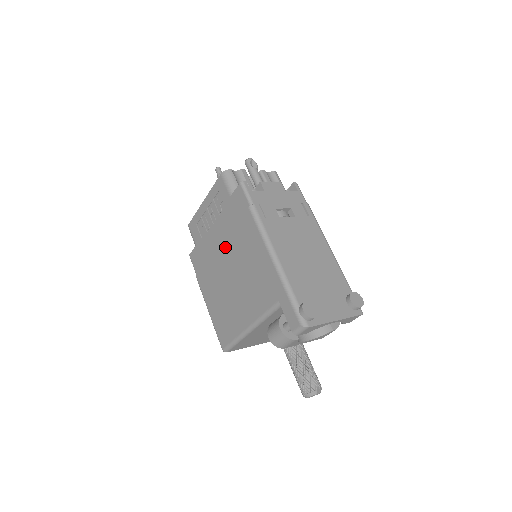
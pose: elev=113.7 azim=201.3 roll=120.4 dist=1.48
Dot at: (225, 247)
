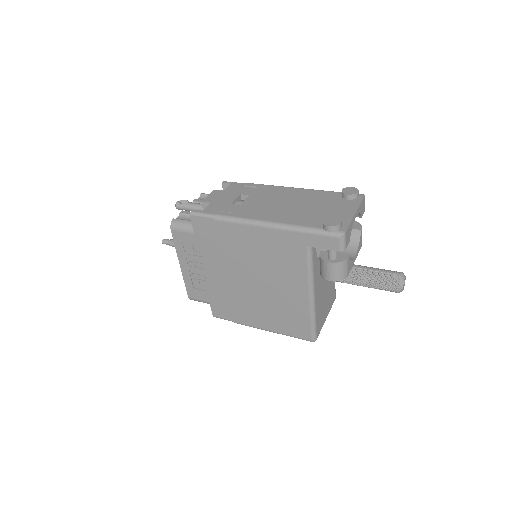
Dot at: (230, 270)
